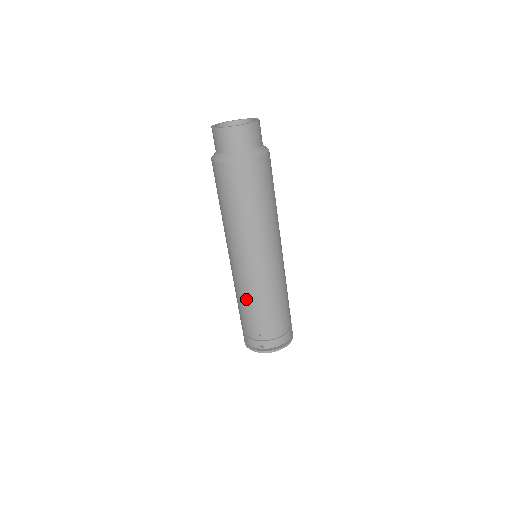
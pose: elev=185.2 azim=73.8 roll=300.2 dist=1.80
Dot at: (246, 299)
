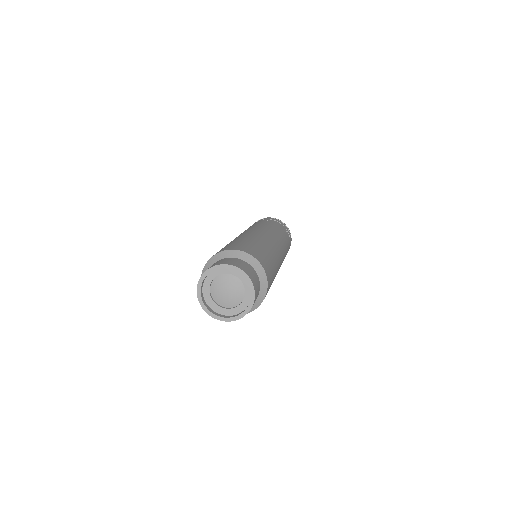
Dot at: occluded
